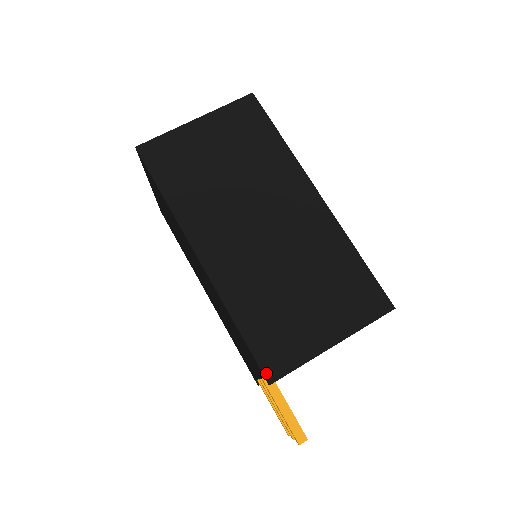
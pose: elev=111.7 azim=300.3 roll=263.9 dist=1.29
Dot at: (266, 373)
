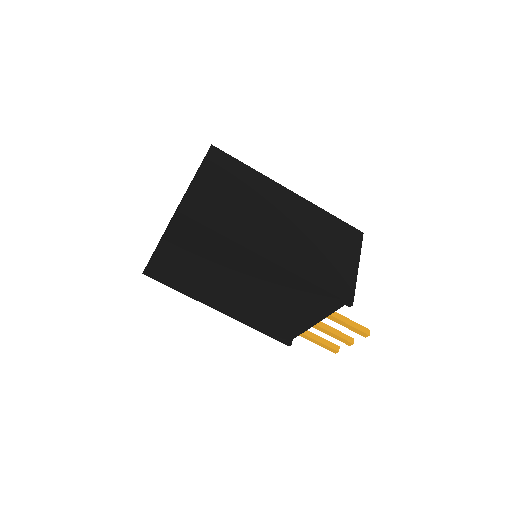
Dot at: (347, 300)
